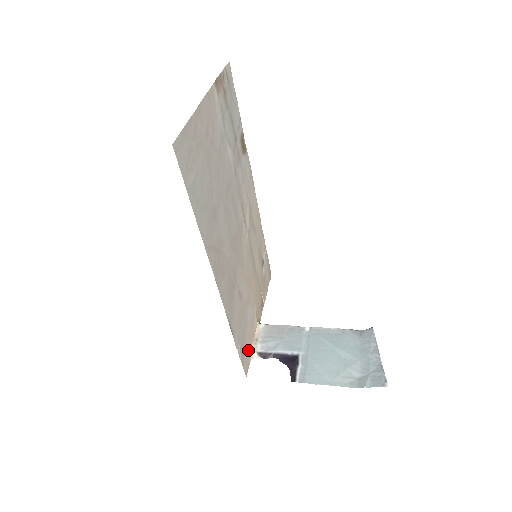
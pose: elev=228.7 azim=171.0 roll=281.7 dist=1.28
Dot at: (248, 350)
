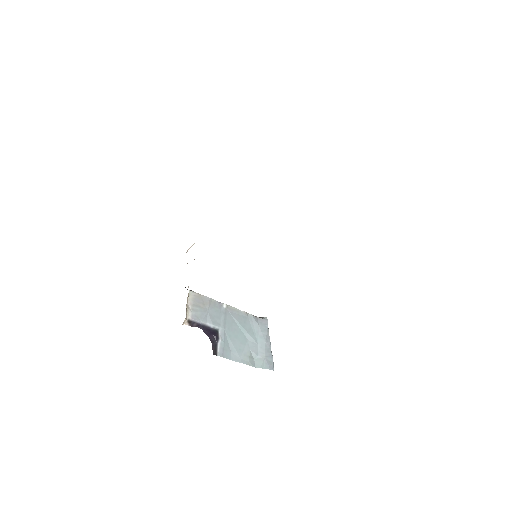
Dot at: occluded
